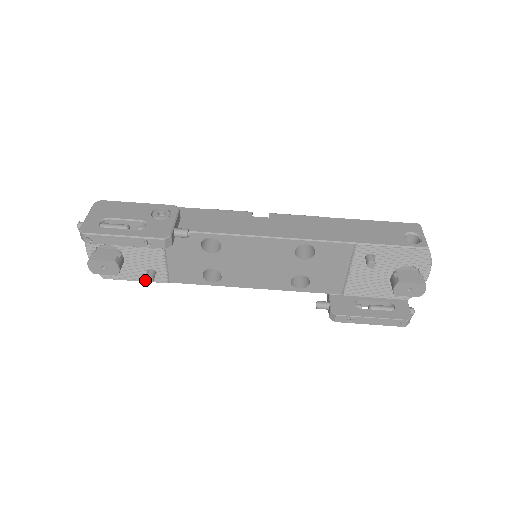
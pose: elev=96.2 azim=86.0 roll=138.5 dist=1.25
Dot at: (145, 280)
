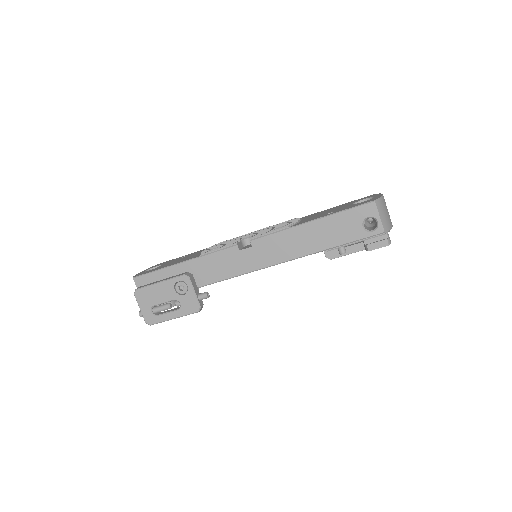
Dot at: occluded
